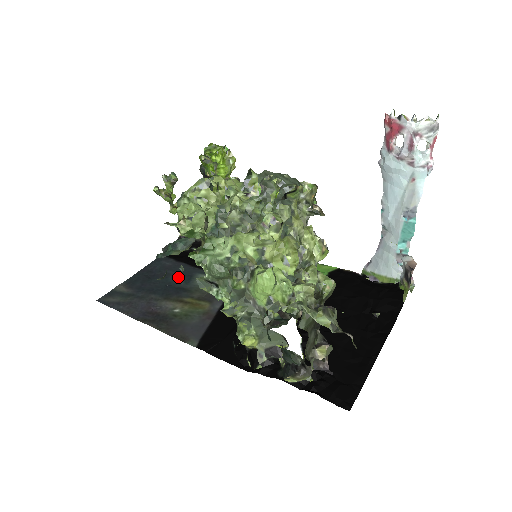
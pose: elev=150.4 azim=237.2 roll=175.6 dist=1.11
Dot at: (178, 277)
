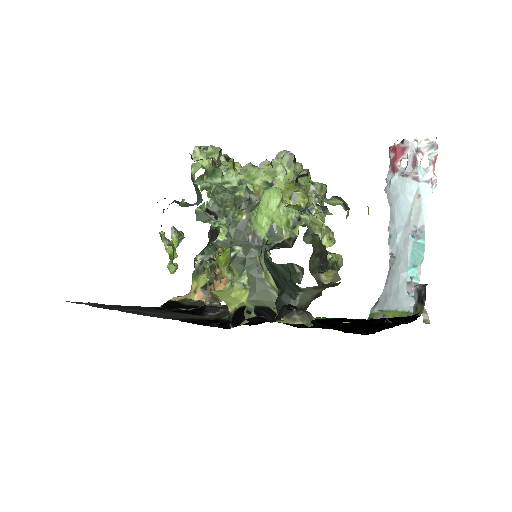
Dot at: occluded
